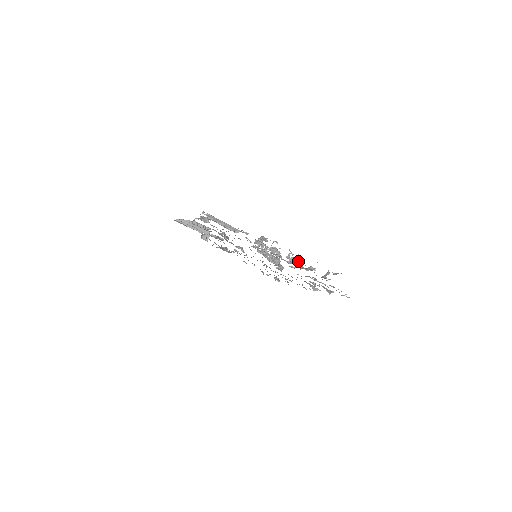
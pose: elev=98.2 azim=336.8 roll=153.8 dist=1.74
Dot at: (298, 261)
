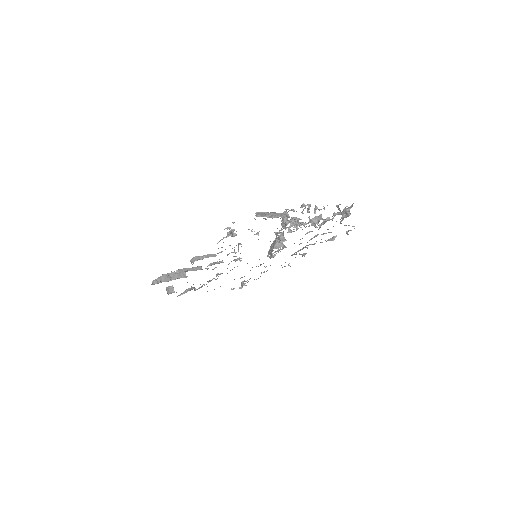
Dot at: (319, 218)
